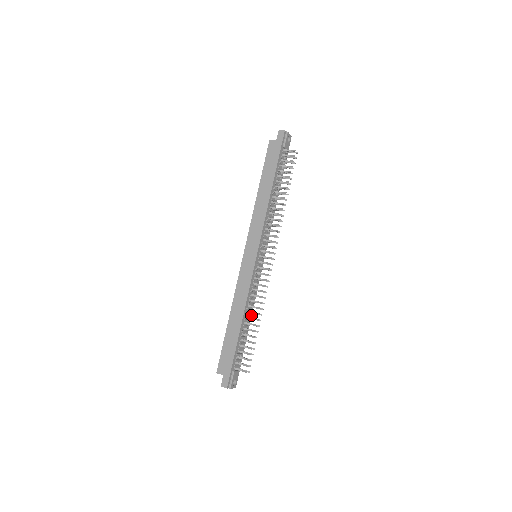
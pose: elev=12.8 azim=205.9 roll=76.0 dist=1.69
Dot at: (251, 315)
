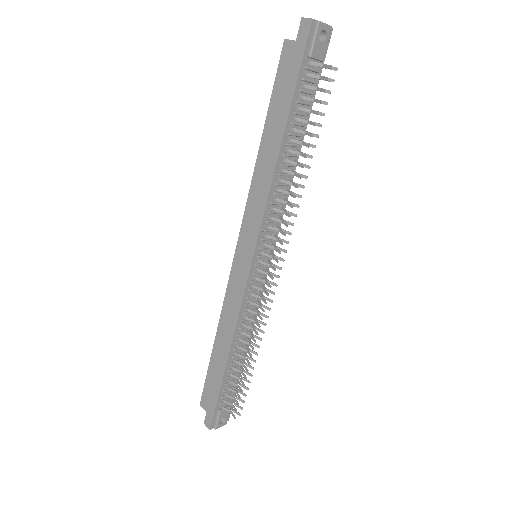
Dot at: (249, 337)
